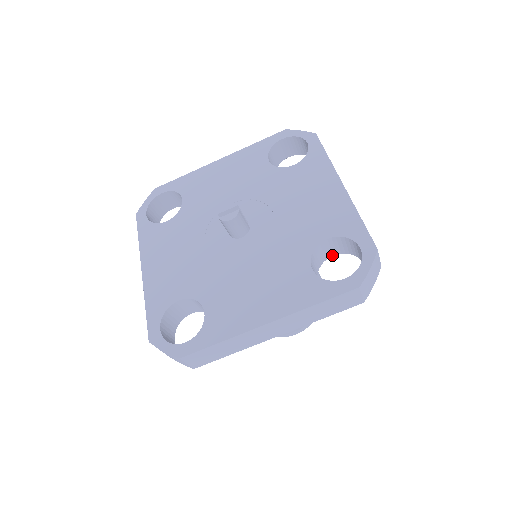
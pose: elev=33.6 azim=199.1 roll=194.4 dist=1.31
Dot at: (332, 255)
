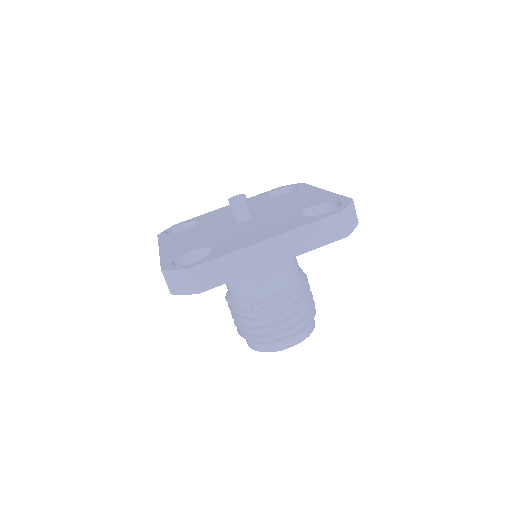
Dot at: occluded
